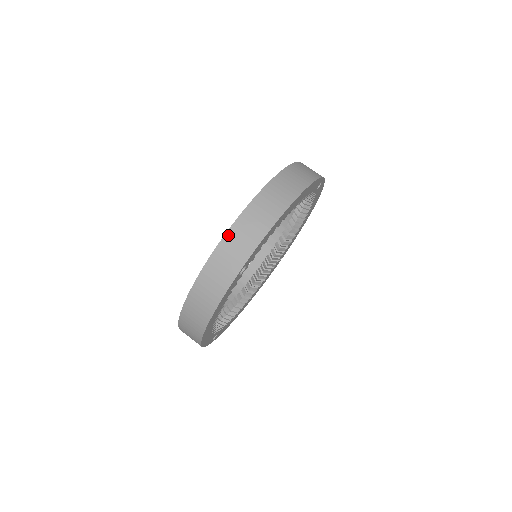
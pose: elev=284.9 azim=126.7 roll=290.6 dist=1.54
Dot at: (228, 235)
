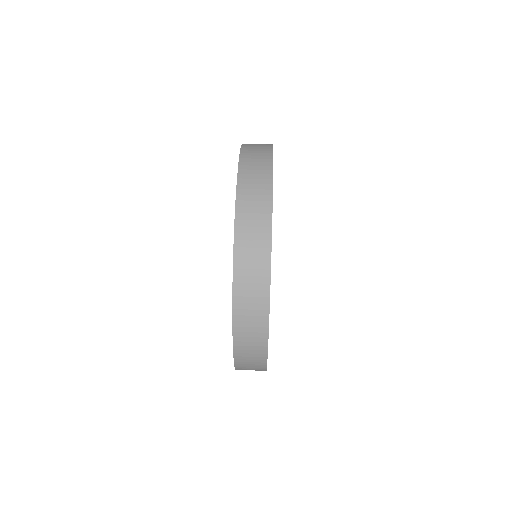
Dot at: (237, 238)
